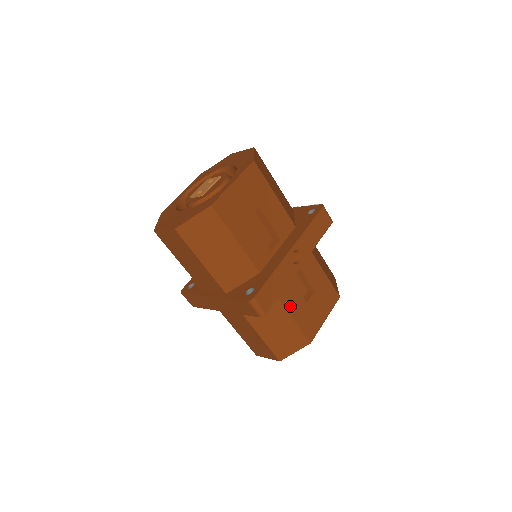
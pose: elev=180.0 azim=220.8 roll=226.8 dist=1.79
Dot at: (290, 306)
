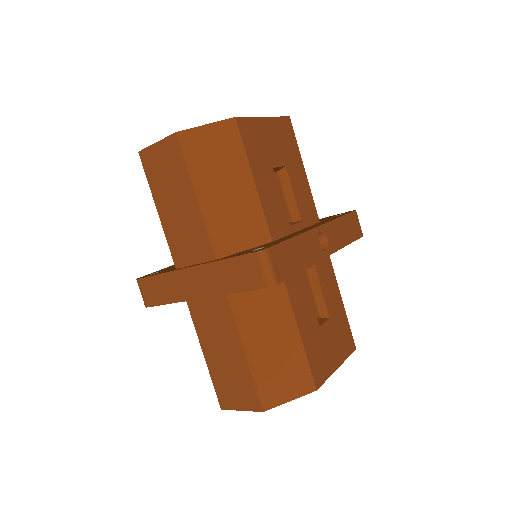
Dot at: (300, 315)
